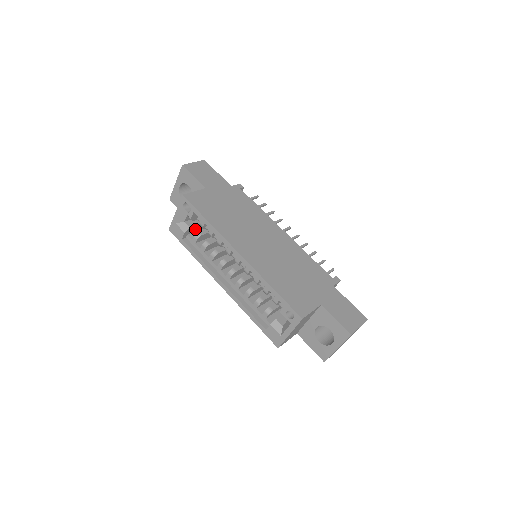
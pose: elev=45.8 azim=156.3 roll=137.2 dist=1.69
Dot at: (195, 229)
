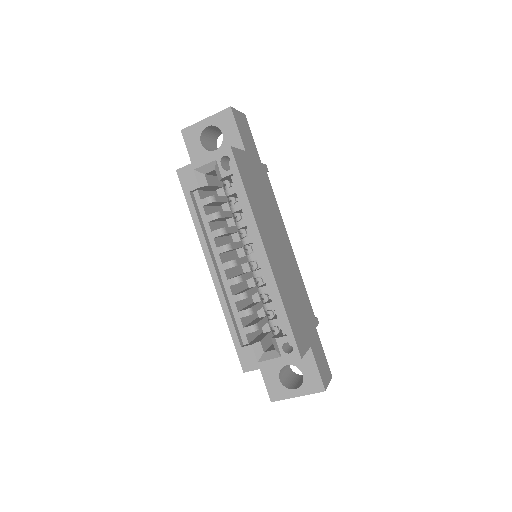
Dot at: (207, 188)
